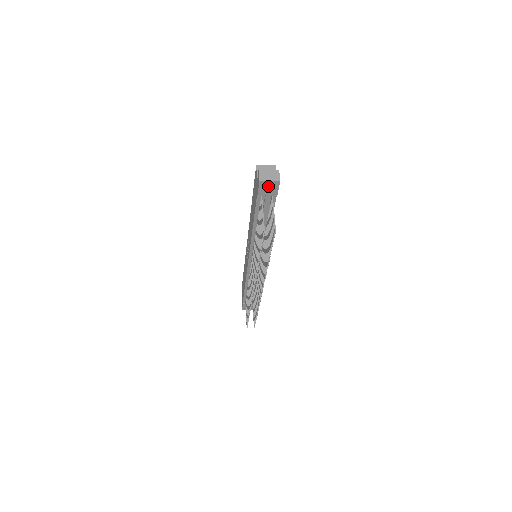
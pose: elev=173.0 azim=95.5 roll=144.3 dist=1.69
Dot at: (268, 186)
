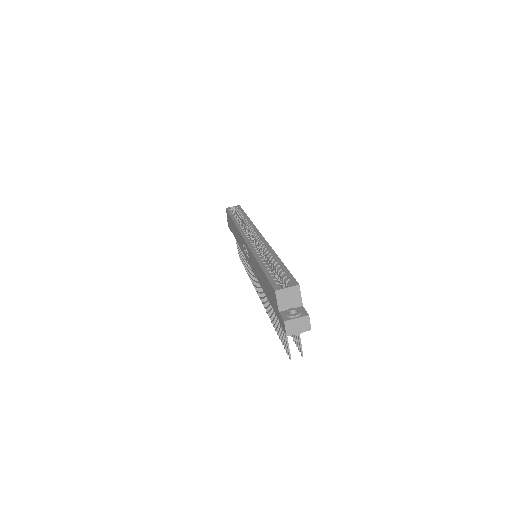
Dot at: (296, 334)
